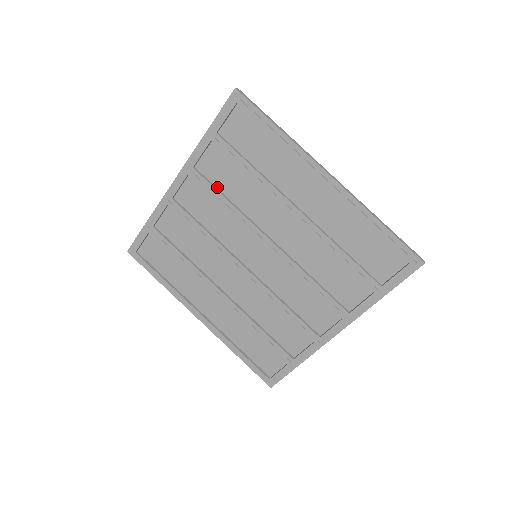
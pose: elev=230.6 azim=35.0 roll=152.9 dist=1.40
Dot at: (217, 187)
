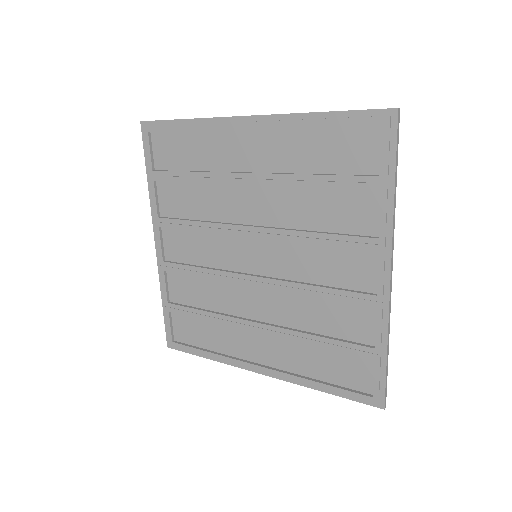
Dot at: (185, 218)
